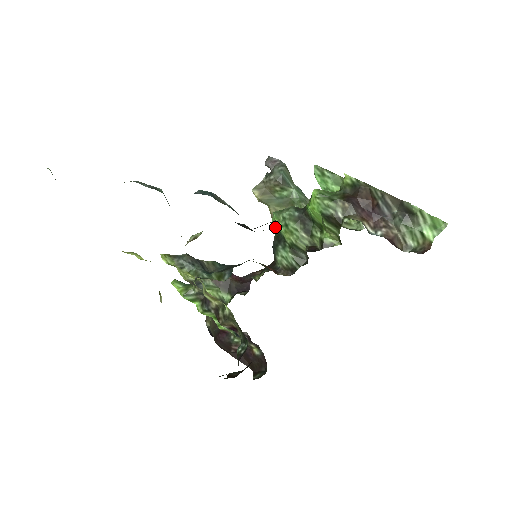
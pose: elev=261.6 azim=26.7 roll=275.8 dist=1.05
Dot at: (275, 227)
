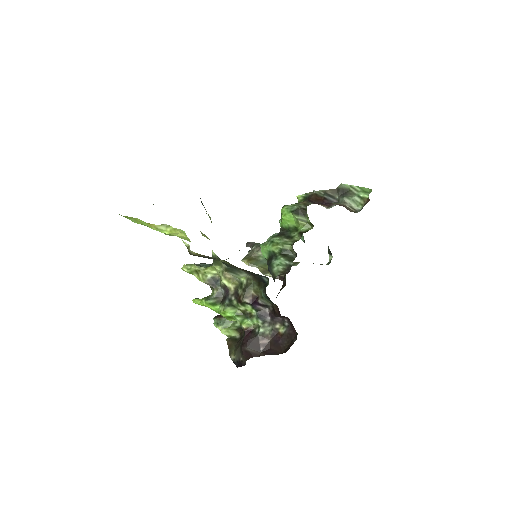
Dot at: (265, 255)
